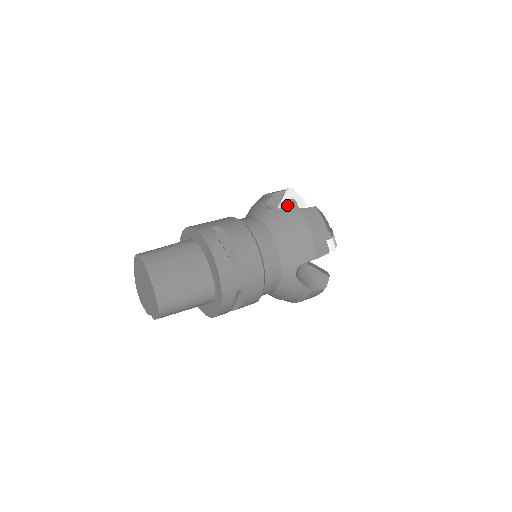
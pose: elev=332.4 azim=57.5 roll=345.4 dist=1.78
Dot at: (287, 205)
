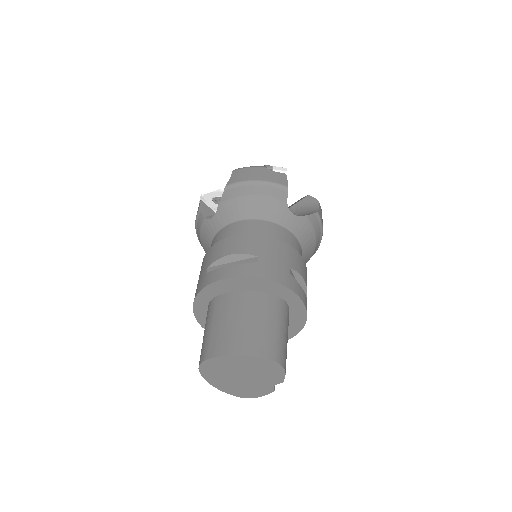
Dot at: (217, 205)
